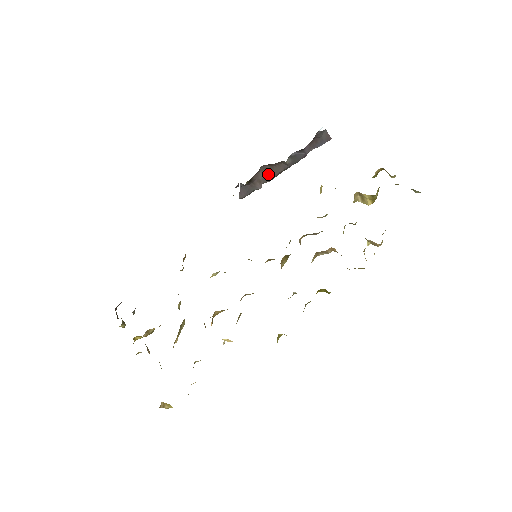
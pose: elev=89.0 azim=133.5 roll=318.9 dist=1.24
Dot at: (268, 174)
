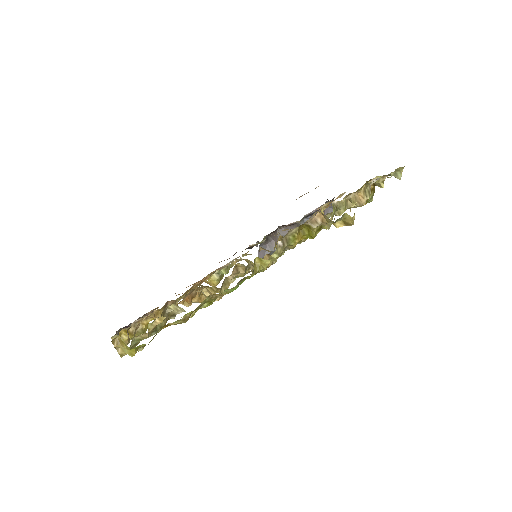
Dot at: occluded
